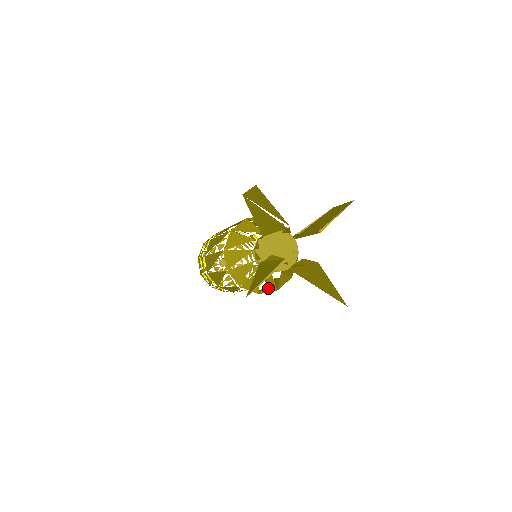
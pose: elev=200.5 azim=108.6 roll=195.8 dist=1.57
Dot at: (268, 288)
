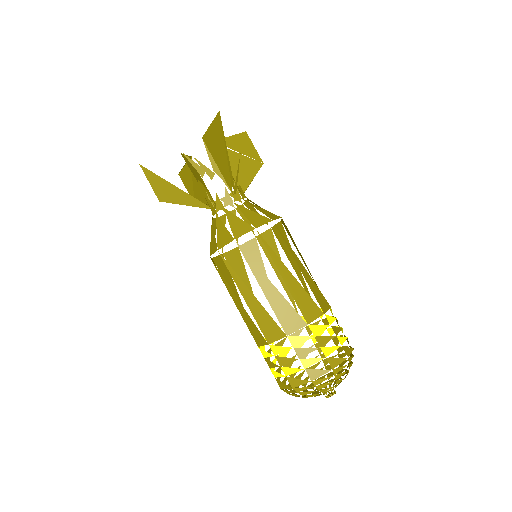
Dot at: (240, 229)
